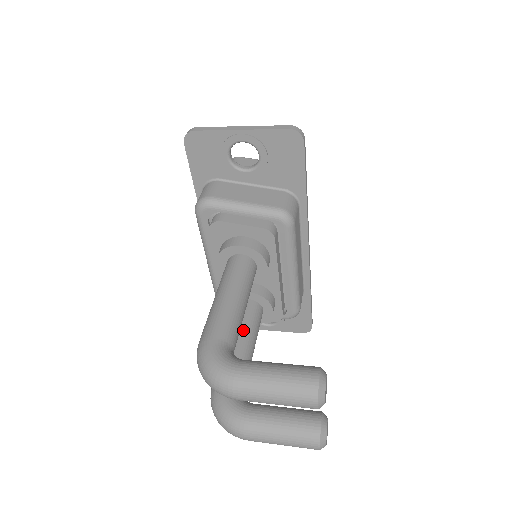
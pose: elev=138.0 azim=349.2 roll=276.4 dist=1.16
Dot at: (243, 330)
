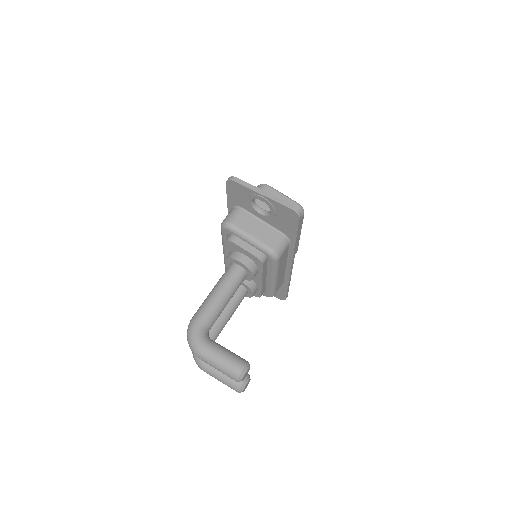
Dot at: (227, 305)
